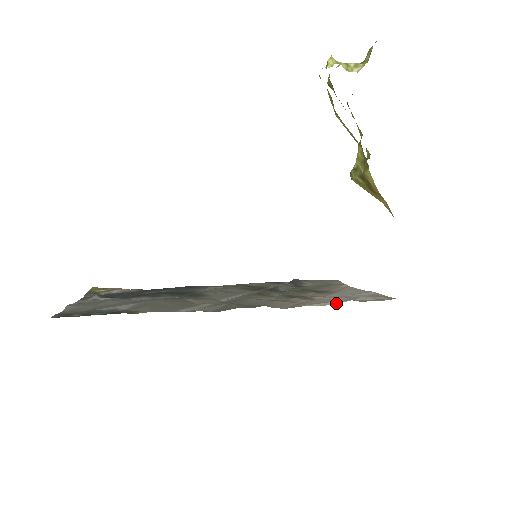
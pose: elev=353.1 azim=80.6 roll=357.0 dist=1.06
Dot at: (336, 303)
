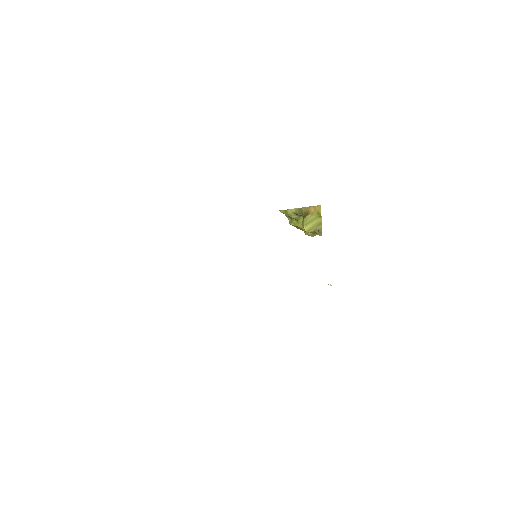
Dot at: occluded
